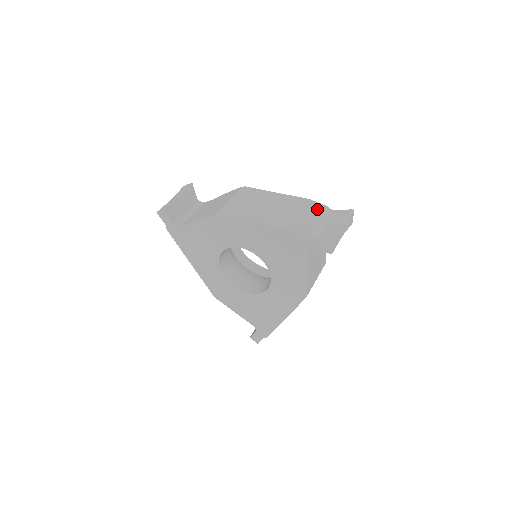
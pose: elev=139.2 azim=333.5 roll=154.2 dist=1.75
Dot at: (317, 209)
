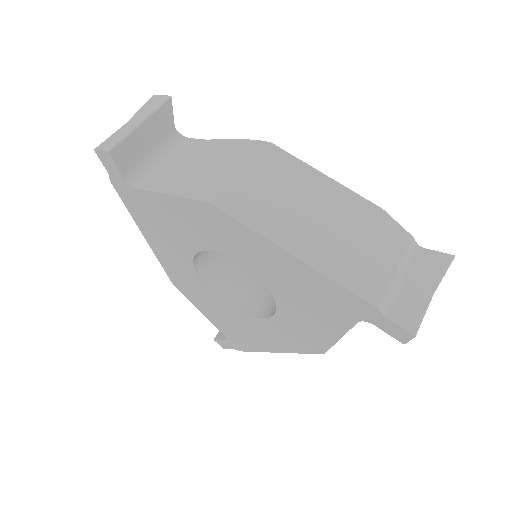
Dot at: (395, 240)
